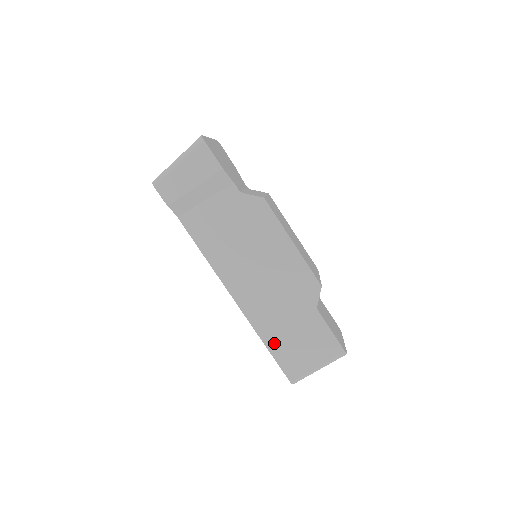
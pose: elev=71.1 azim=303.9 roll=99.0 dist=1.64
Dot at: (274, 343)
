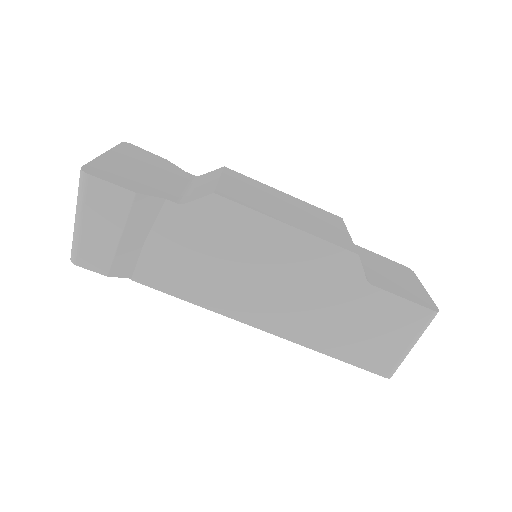
Dot at: (340, 349)
